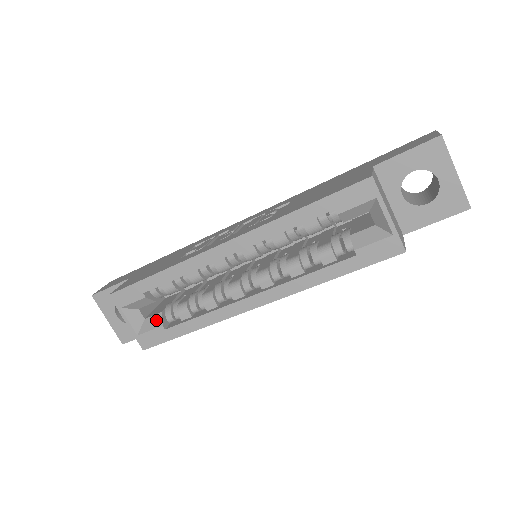
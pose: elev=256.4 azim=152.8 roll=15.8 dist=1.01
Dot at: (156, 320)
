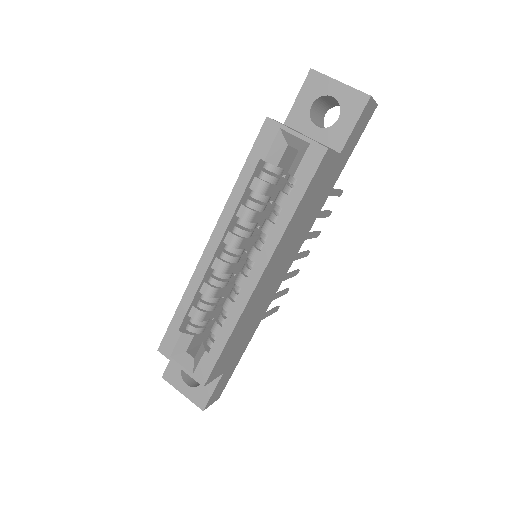
Dot at: (201, 351)
